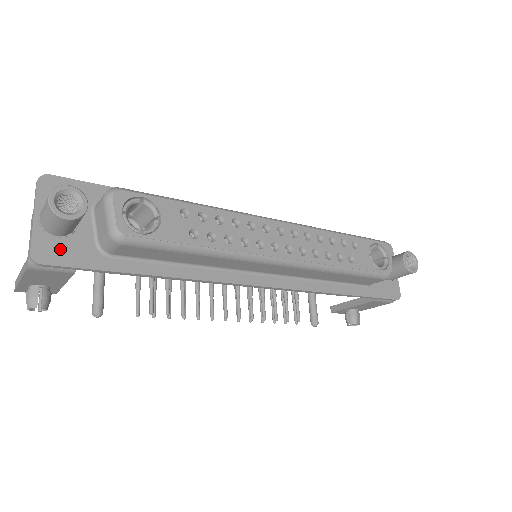
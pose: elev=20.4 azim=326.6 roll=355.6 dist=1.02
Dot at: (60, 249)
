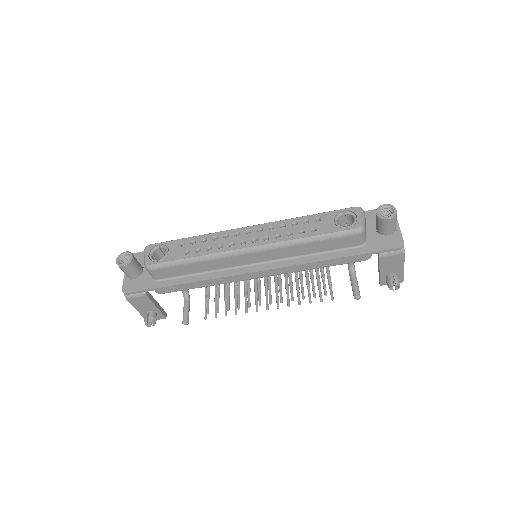
Dot at: (135, 284)
